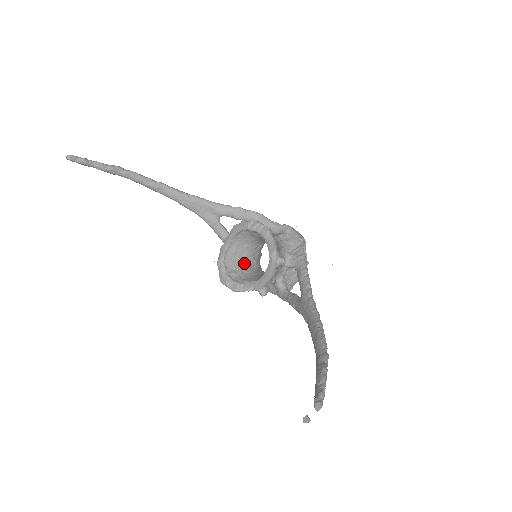
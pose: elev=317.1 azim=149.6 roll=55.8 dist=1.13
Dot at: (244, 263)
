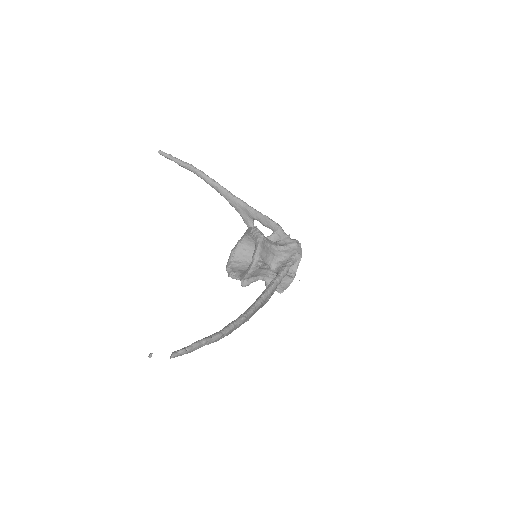
Dot at: (250, 259)
